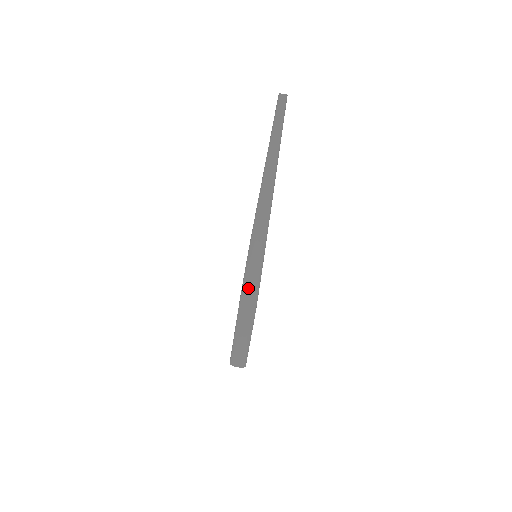
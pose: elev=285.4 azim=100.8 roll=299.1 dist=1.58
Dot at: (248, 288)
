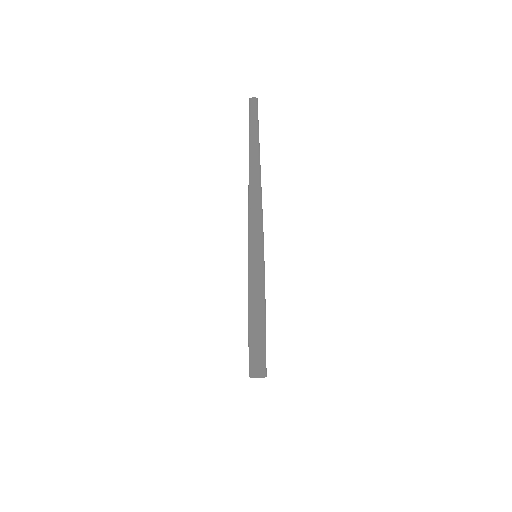
Dot at: (254, 290)
